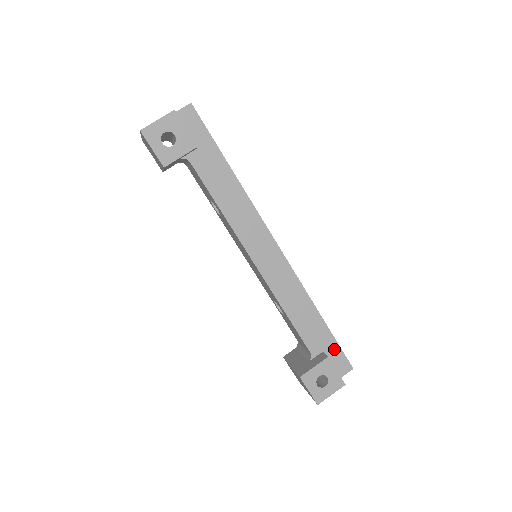
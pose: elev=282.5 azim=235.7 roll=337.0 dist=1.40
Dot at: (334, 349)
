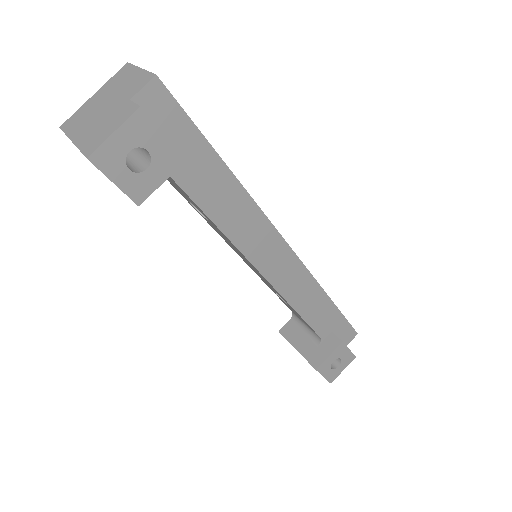
Dot at: (342, 325)
